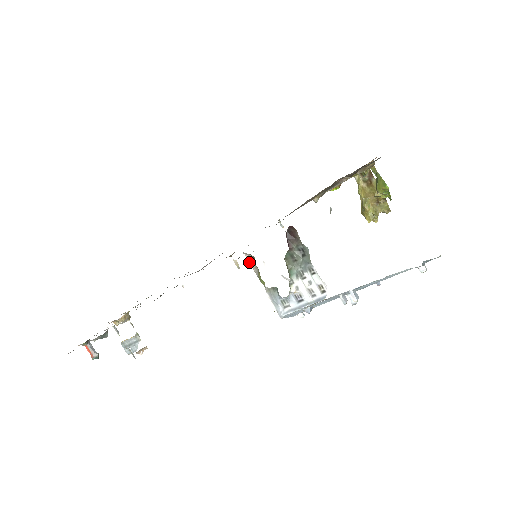
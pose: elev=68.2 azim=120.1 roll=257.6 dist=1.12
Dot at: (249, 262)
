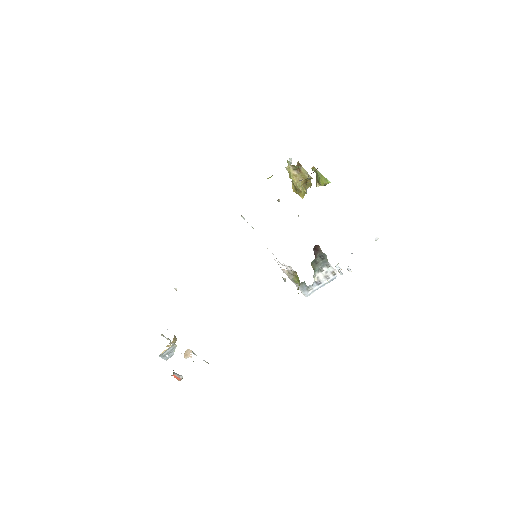
Dot at: (285, 273)
